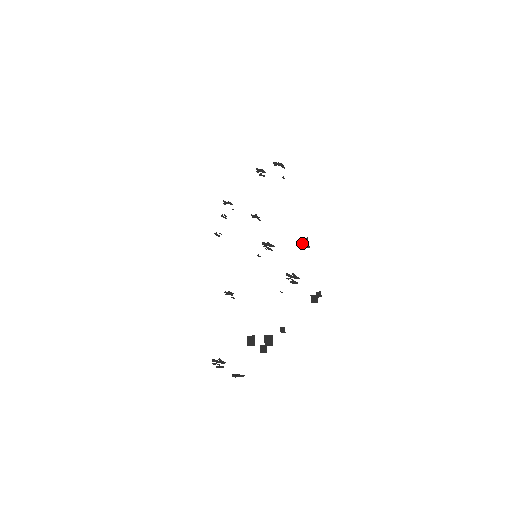
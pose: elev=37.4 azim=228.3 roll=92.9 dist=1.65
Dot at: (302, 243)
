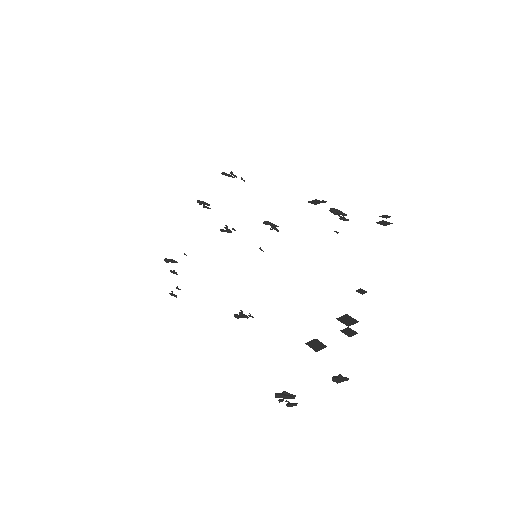
Dot at: (314, 203)
